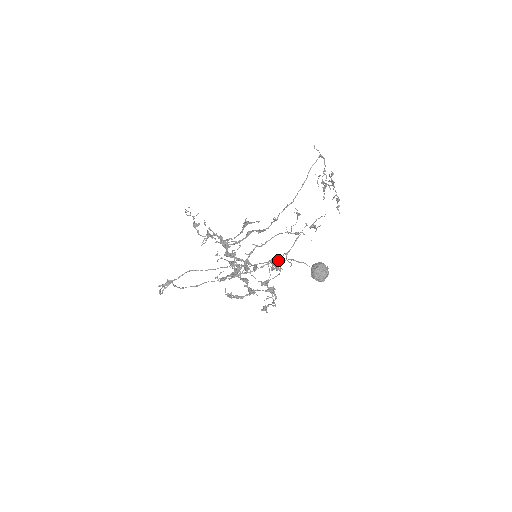
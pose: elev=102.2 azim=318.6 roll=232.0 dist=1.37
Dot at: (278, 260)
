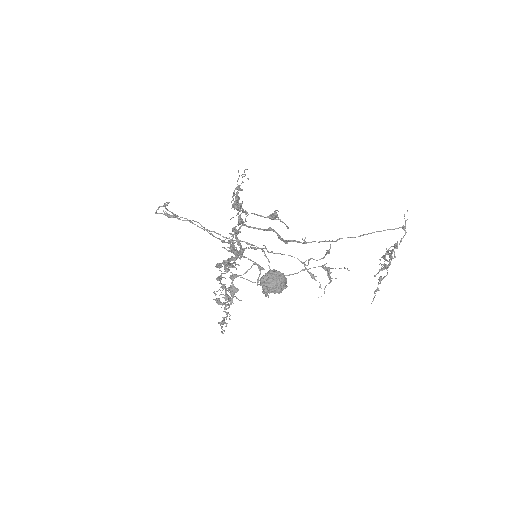
Dot at: occluded
